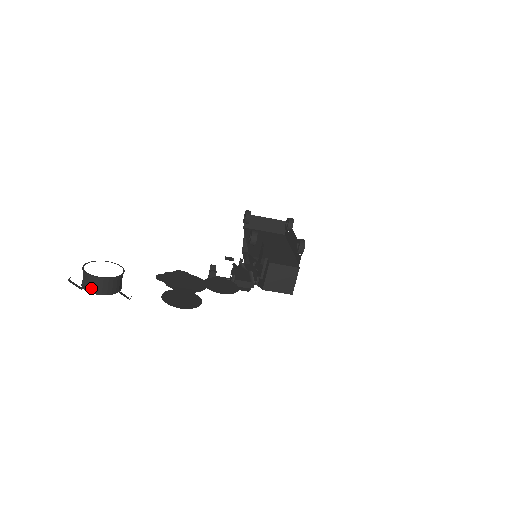
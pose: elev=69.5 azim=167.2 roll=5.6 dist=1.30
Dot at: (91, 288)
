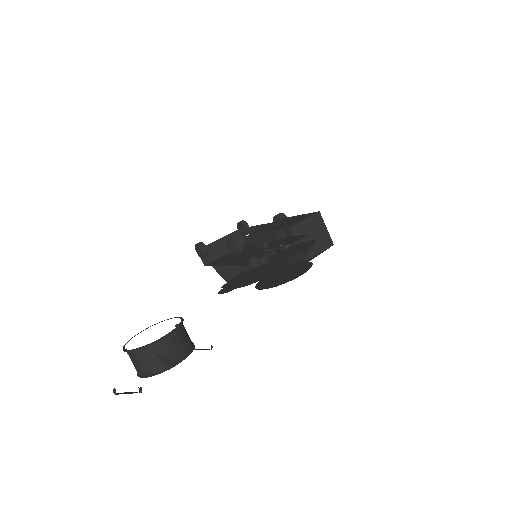
Dot at: (162, 362)
